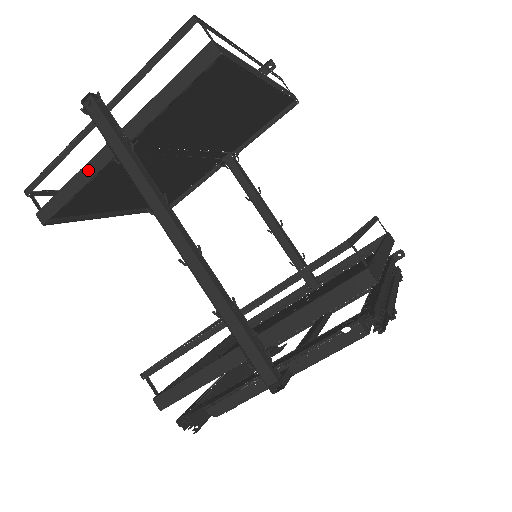
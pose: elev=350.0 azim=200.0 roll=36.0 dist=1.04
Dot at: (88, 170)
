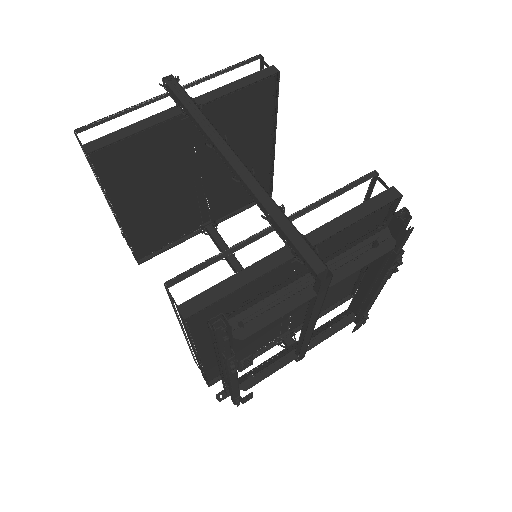
Dot at: (152, 120)
